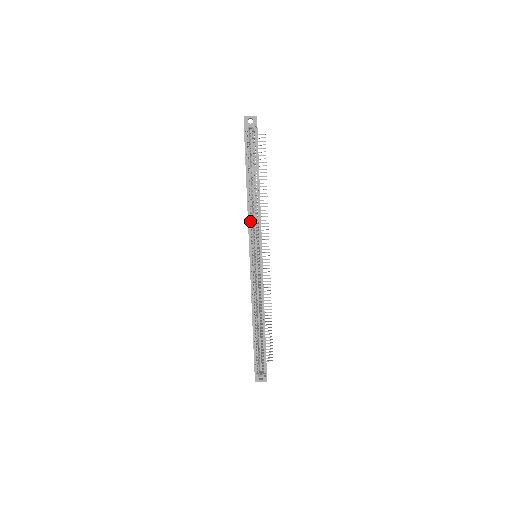
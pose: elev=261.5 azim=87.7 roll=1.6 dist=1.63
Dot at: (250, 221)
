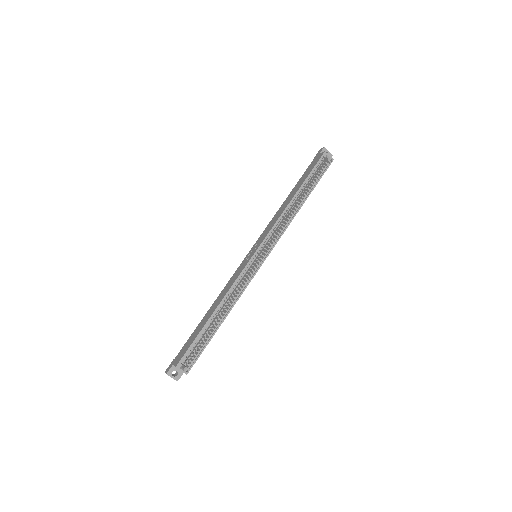
Dot at: (278, 222)
